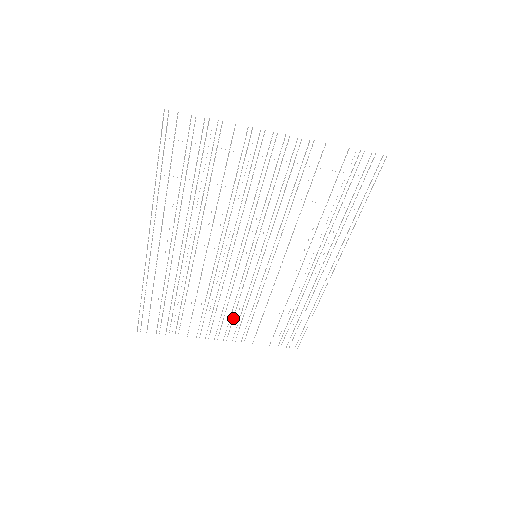
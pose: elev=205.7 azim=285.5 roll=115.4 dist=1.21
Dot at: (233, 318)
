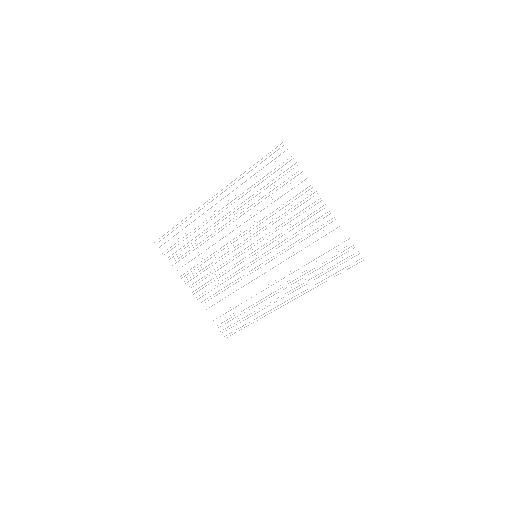
Dot at: occluded
